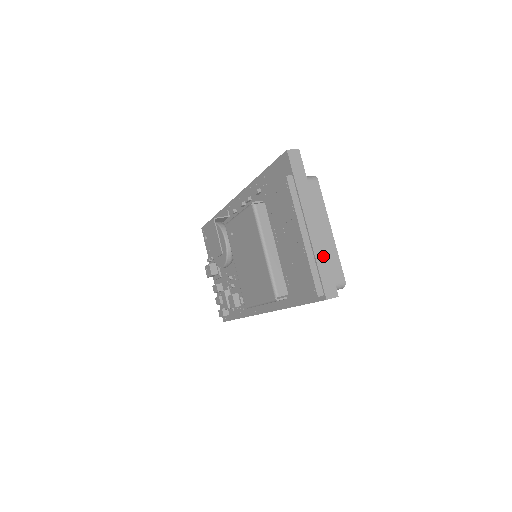
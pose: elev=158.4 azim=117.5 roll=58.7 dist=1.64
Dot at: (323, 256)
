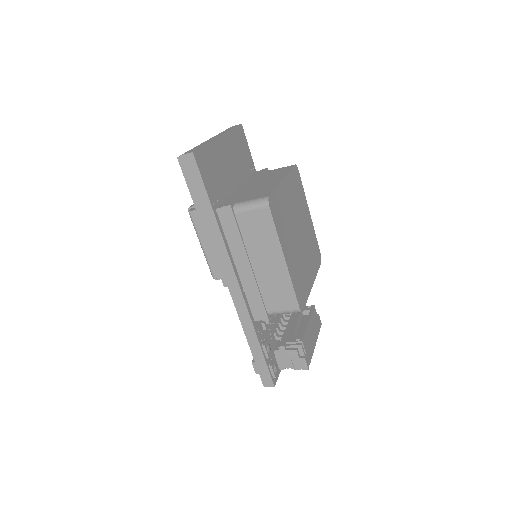
Dot at: occluded
